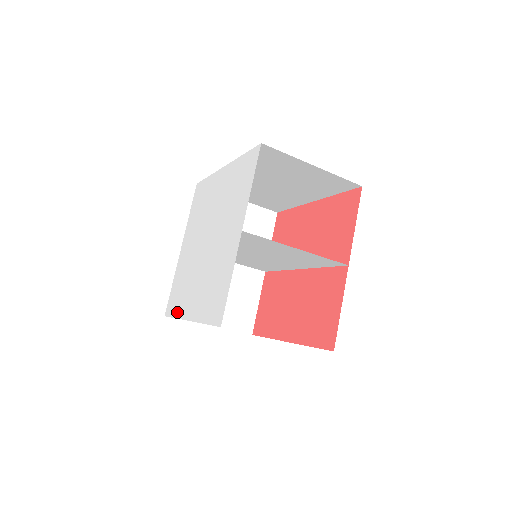
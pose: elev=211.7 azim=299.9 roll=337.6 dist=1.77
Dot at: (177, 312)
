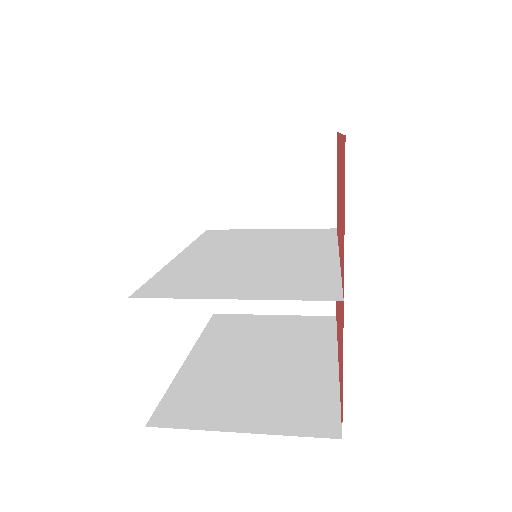
Dot at: occluded
